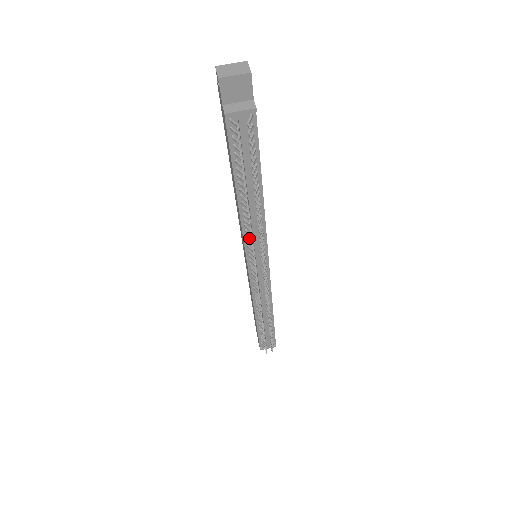
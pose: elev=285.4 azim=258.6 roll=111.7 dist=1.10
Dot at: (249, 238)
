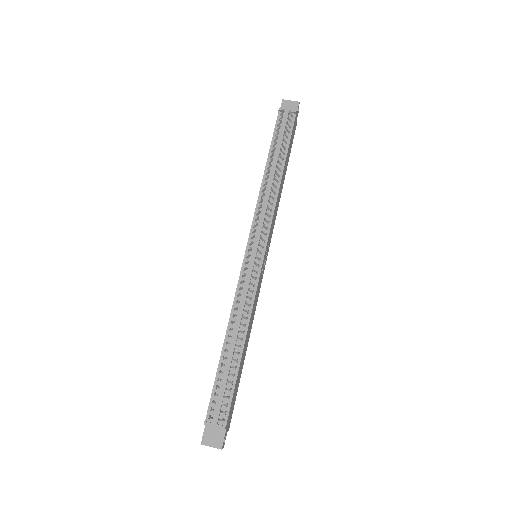
Dot at: (260, 207)
